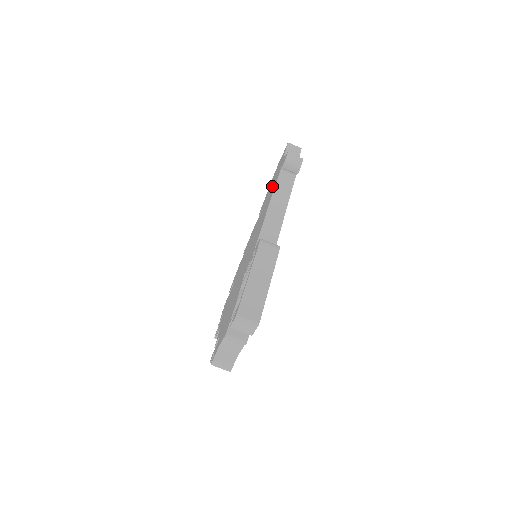
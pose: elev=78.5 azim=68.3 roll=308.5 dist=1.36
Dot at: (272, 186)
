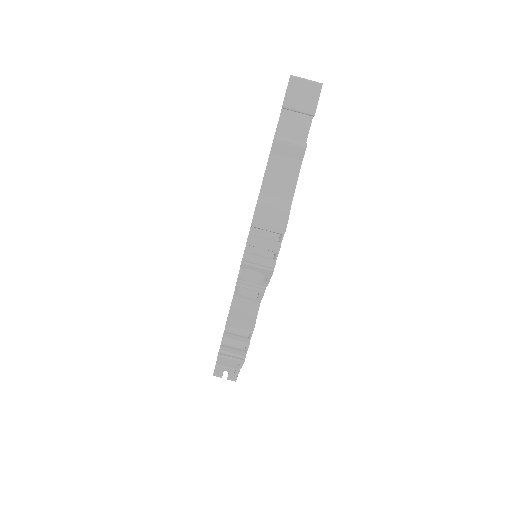
Dot at: occluded
